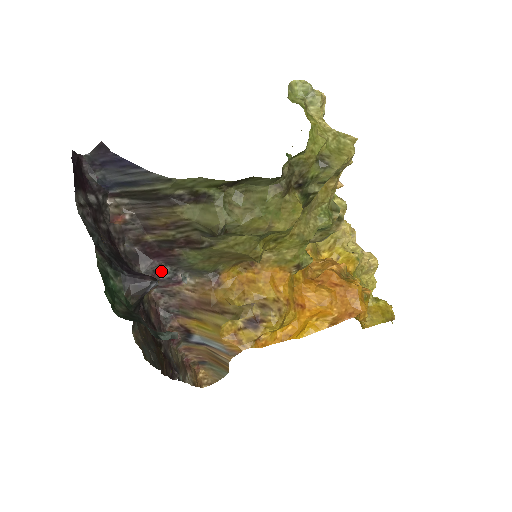
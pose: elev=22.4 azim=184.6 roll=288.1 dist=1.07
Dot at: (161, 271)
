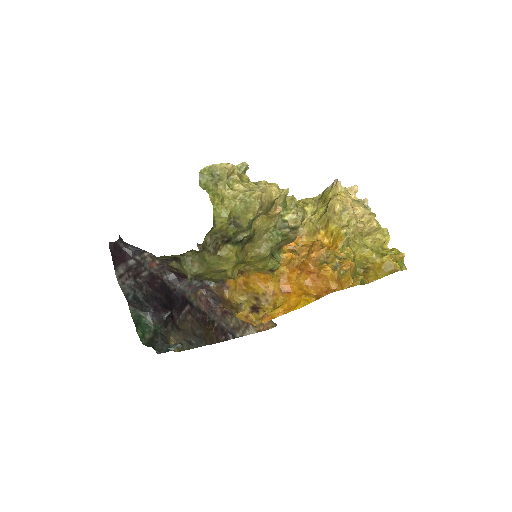
Dot at: (194, 283)
